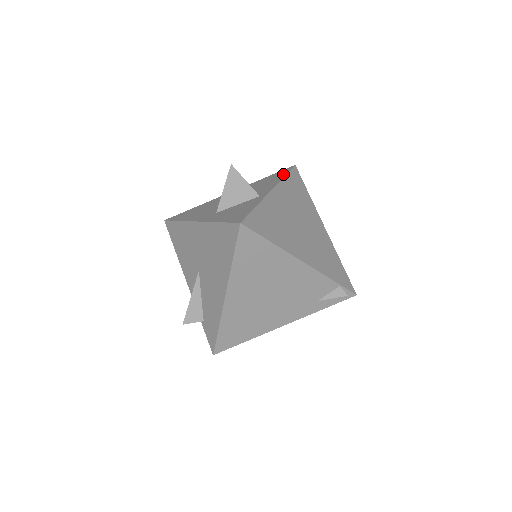
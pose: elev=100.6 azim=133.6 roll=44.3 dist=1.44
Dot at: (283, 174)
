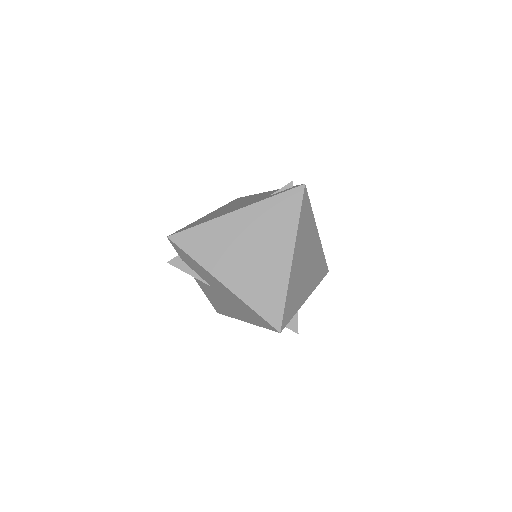
Dot at: occluded
